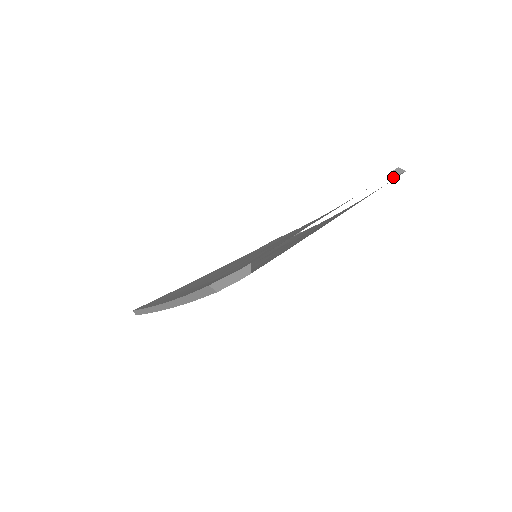
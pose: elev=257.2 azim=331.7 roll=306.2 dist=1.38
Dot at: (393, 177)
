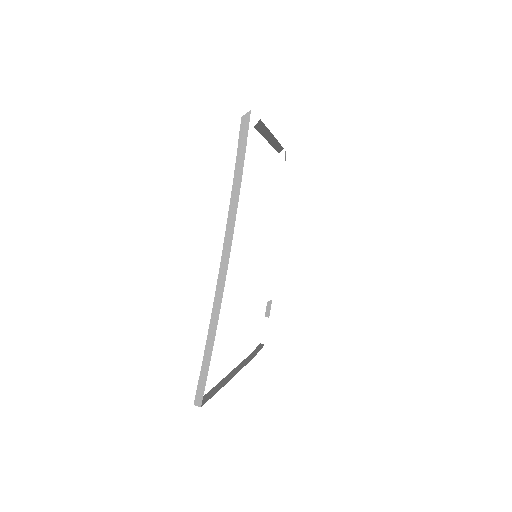
Dot at: occluded
